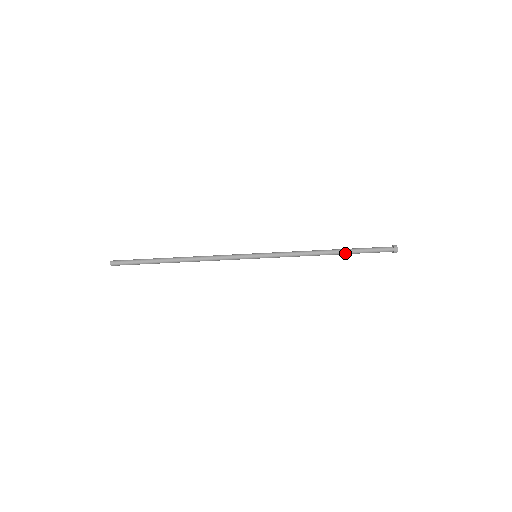
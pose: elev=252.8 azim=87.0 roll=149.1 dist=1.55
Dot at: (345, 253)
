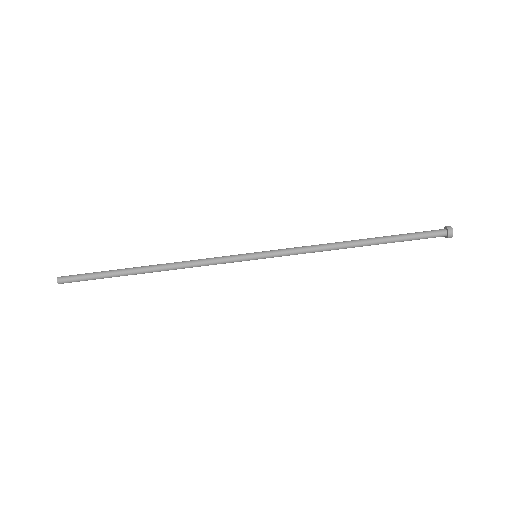
Dot at: occluded
